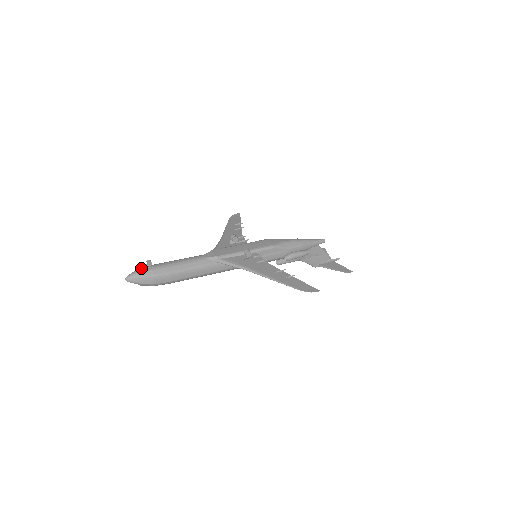
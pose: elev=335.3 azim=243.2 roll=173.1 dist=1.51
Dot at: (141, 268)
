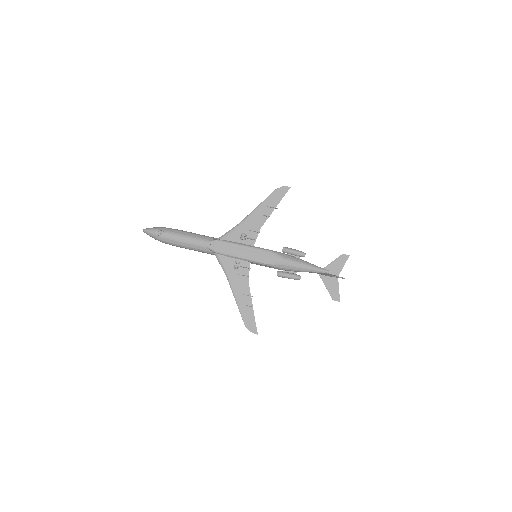
Dot at: (155, 230)
